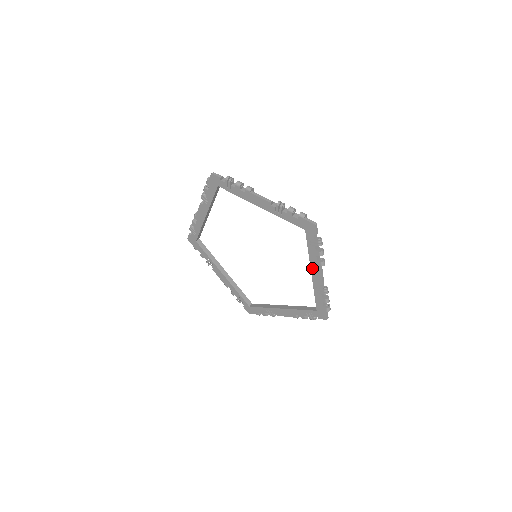
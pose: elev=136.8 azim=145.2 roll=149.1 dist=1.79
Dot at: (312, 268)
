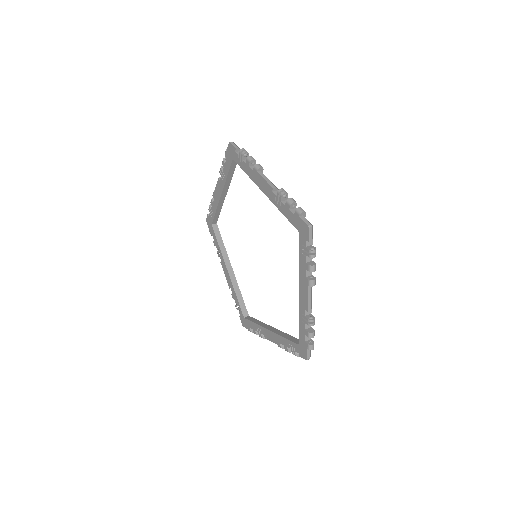
Dot at: (300, 285)
